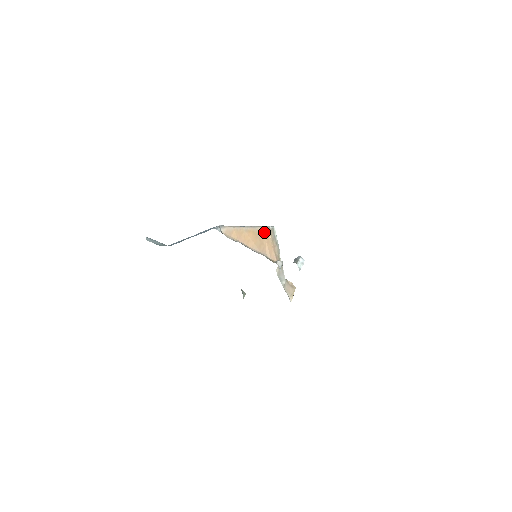
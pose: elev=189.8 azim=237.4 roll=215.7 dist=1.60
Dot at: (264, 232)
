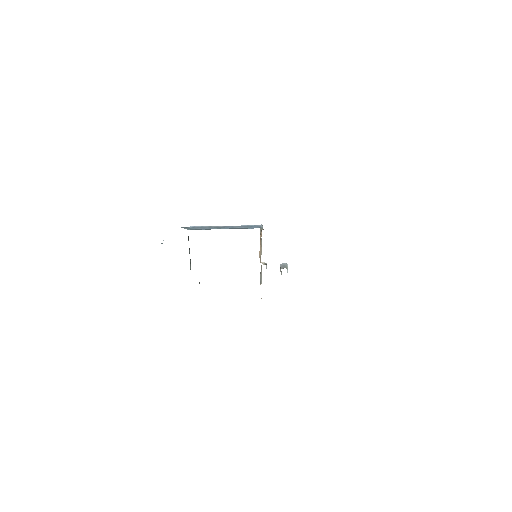
Dot at: occluded
